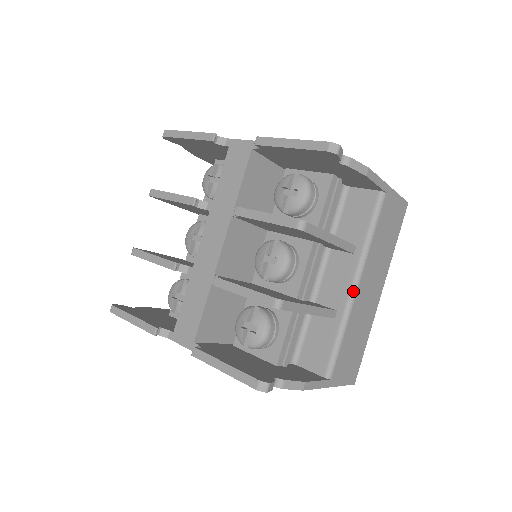
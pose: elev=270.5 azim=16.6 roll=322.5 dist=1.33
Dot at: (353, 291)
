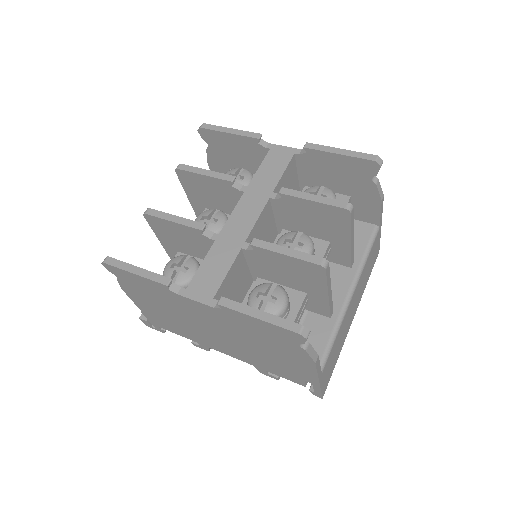
Dot at: (349, 297)
